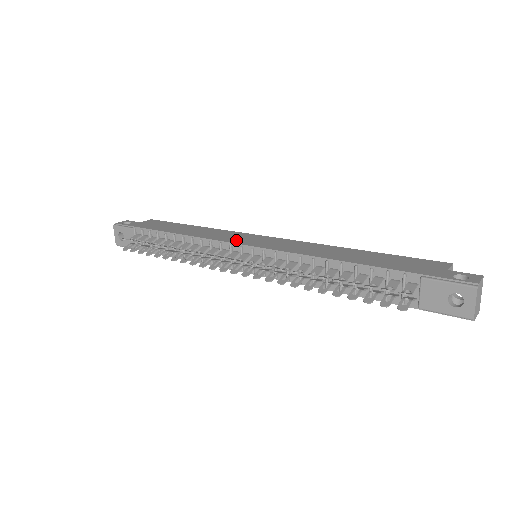
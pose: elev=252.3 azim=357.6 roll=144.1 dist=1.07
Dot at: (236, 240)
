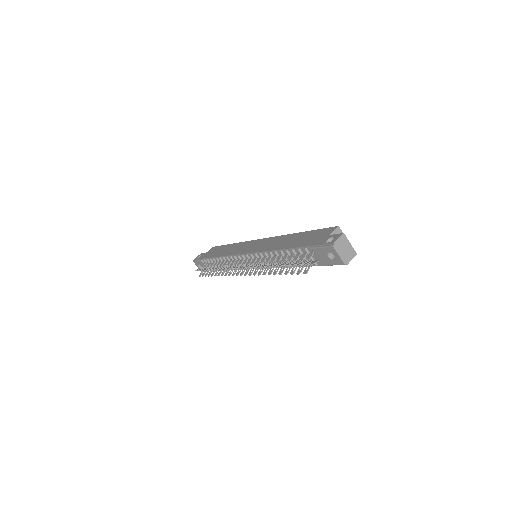
Dot at: (242, 251)
